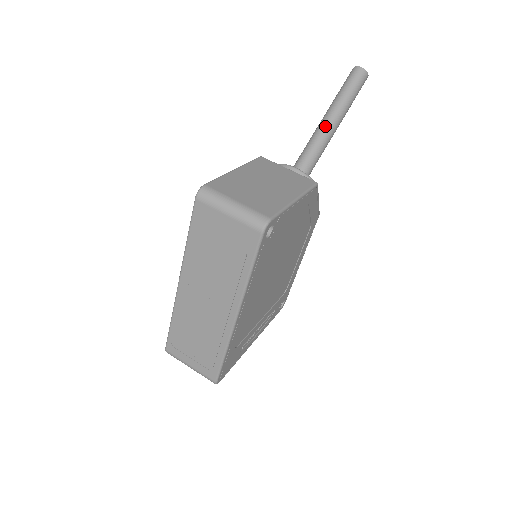
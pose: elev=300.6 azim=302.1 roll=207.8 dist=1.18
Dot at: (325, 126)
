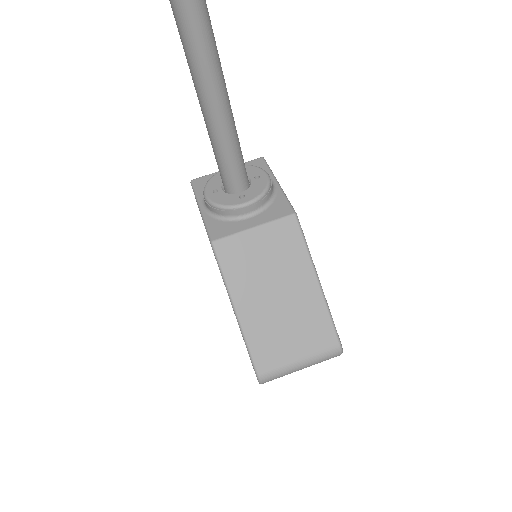
Dot at: (220, 117)
